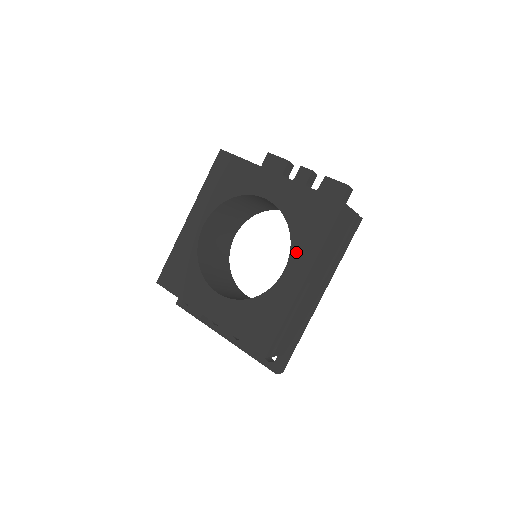
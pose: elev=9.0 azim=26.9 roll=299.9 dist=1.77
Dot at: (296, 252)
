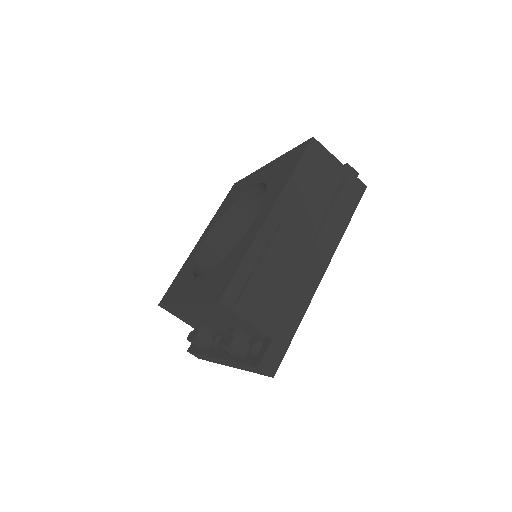
Dot at: (268, 198)
